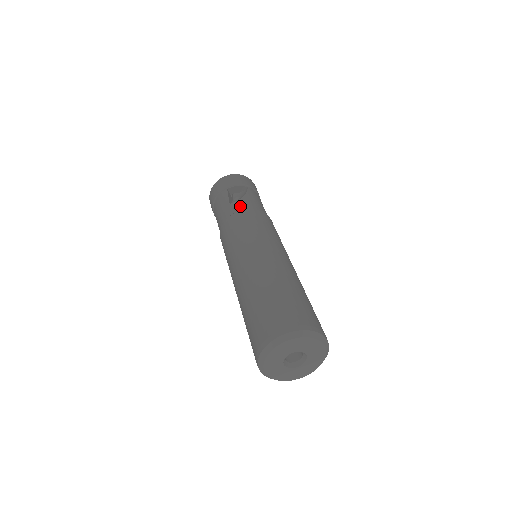
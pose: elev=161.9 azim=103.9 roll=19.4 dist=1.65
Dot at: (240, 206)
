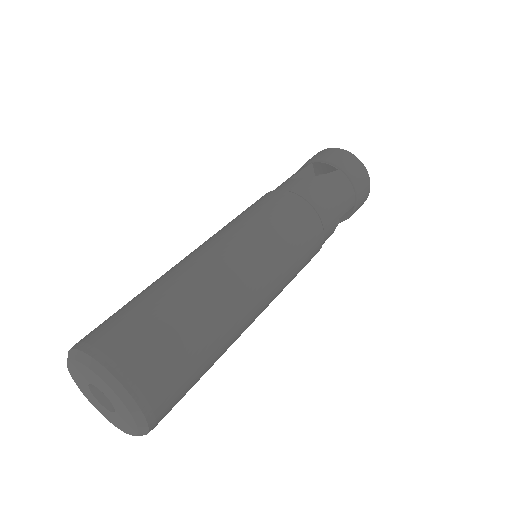
Dot at: (289, 185)
